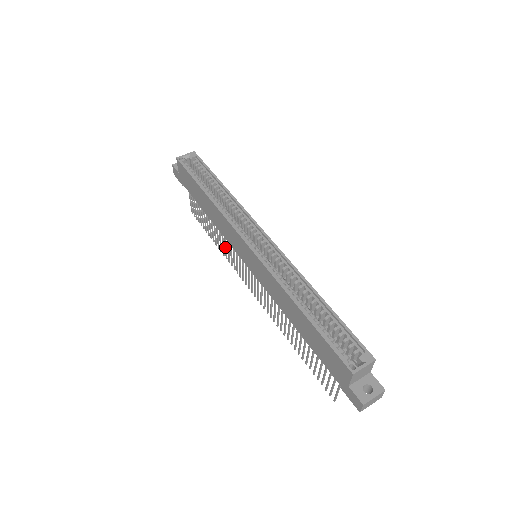
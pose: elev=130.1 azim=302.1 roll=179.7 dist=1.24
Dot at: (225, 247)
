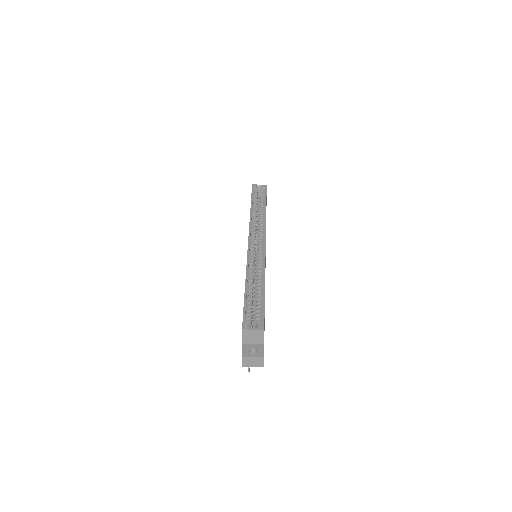
Dot at: occluded
